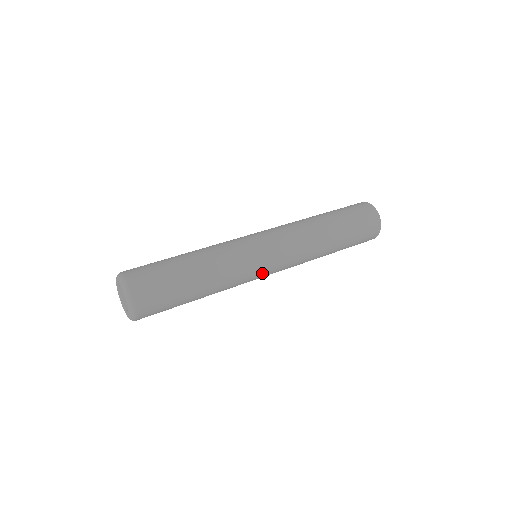
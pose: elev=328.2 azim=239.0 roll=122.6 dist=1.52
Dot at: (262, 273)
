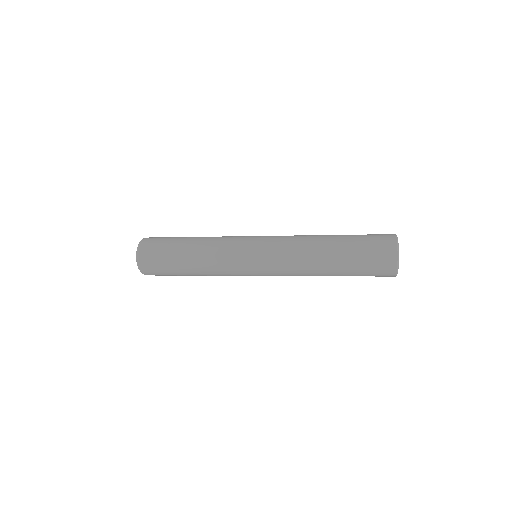
Dot at: (247, 263)
